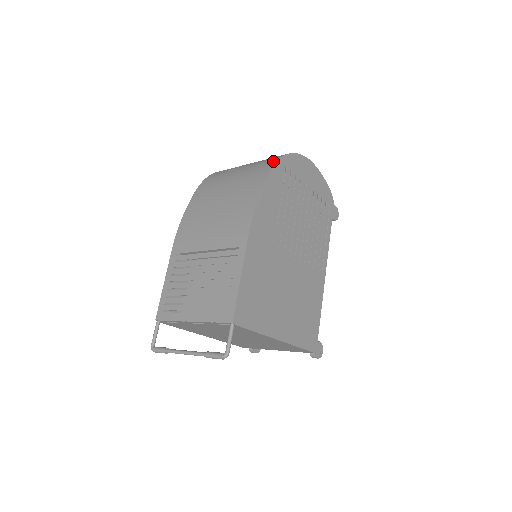
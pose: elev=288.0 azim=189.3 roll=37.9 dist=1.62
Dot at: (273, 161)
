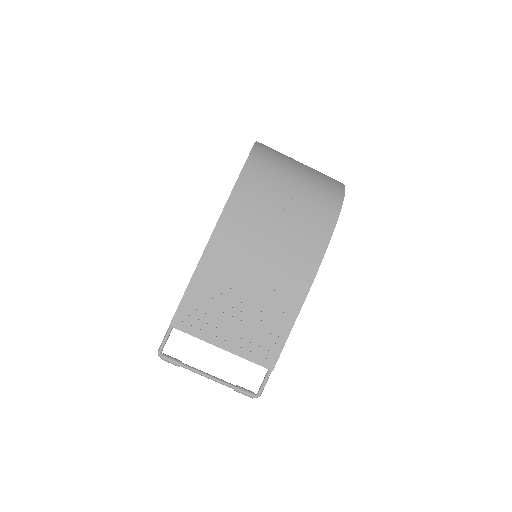
Dot at: (338, 201)
